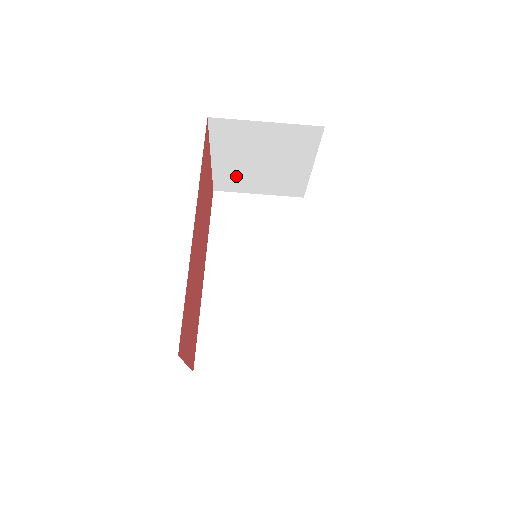
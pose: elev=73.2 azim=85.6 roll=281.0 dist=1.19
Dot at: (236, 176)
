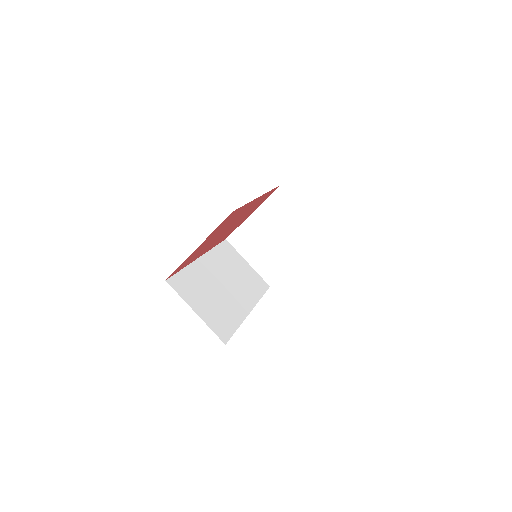
Dot at: (251, 237)
